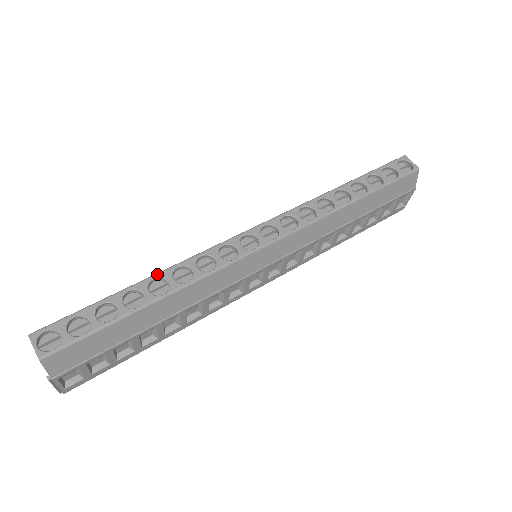
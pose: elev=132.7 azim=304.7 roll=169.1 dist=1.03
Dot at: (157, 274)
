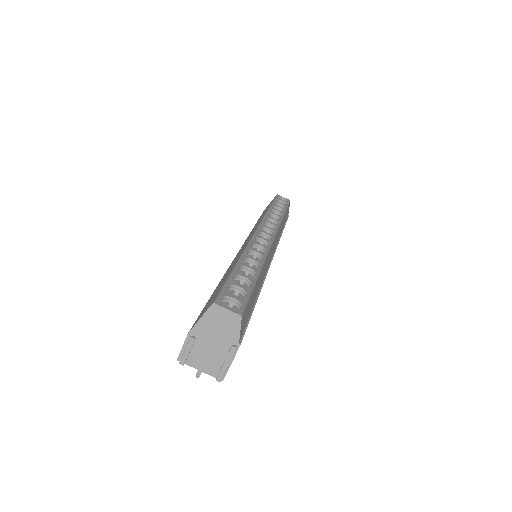
Dot at: (242, 256)
